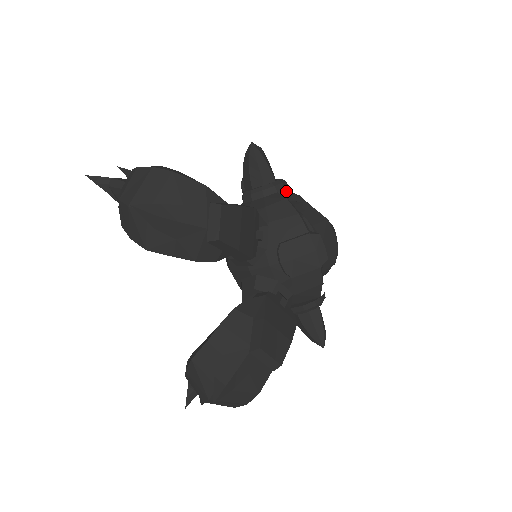
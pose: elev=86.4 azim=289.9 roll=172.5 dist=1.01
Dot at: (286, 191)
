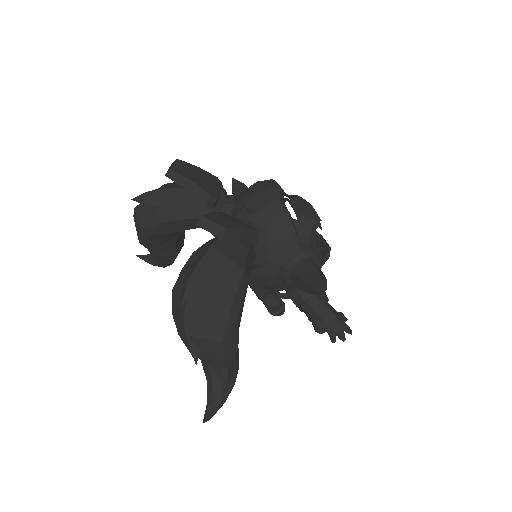
Dot at: occluded
